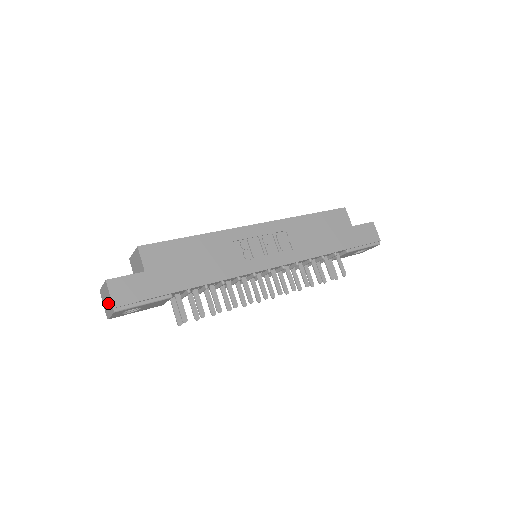
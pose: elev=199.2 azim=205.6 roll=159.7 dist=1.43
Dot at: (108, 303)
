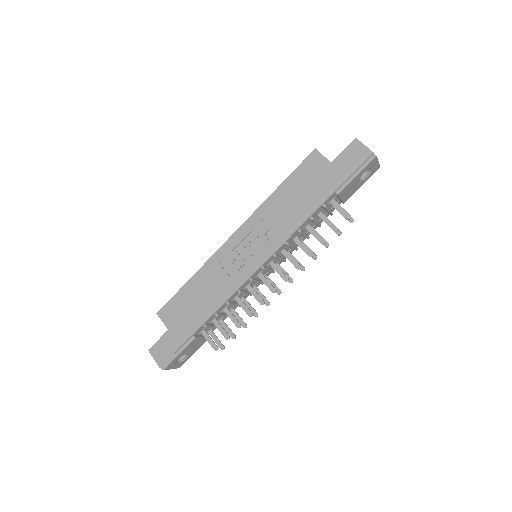
Dot at: occluded
